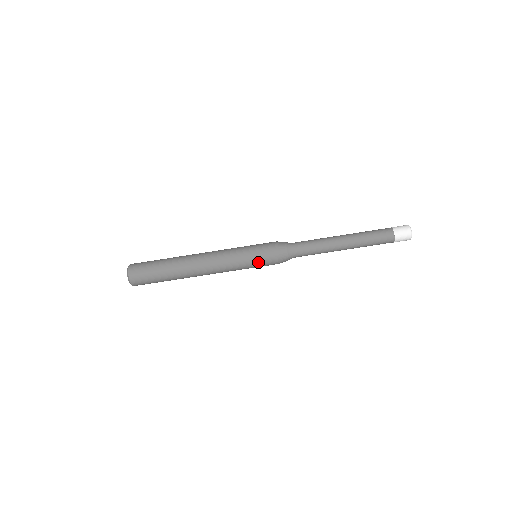
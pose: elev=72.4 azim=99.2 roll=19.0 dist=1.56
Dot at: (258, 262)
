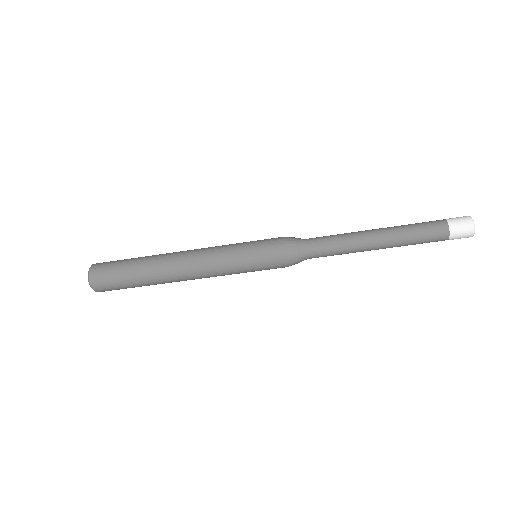
Dot at: (259, 269)
